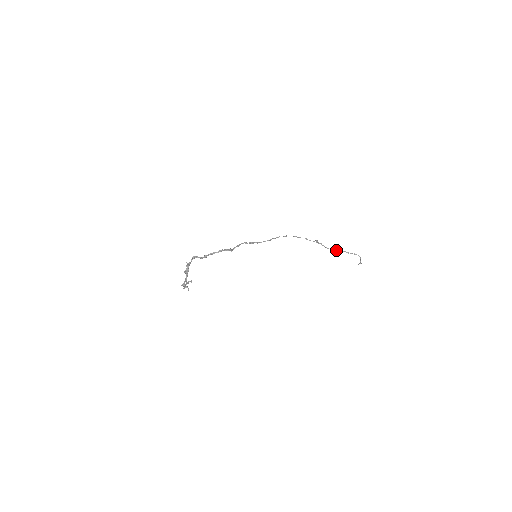
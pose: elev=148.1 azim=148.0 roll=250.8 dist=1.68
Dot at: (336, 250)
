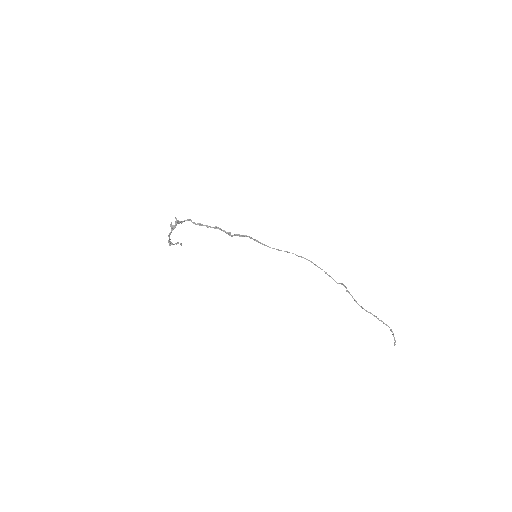
Dot at: (366, 310)
